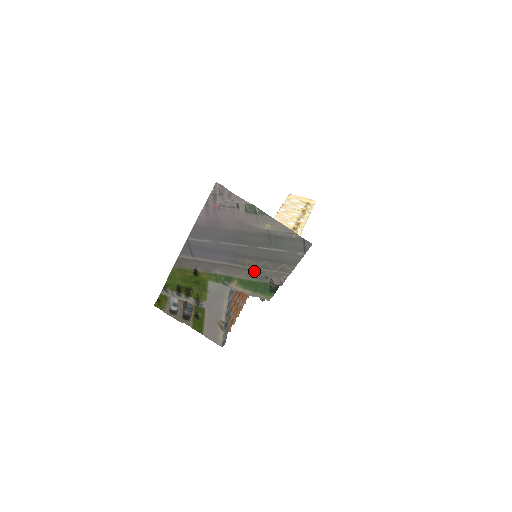
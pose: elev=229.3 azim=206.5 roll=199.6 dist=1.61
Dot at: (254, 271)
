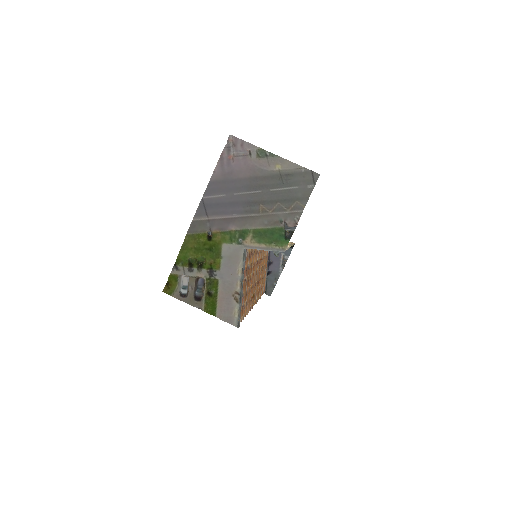
Dot at: (268, 217)
